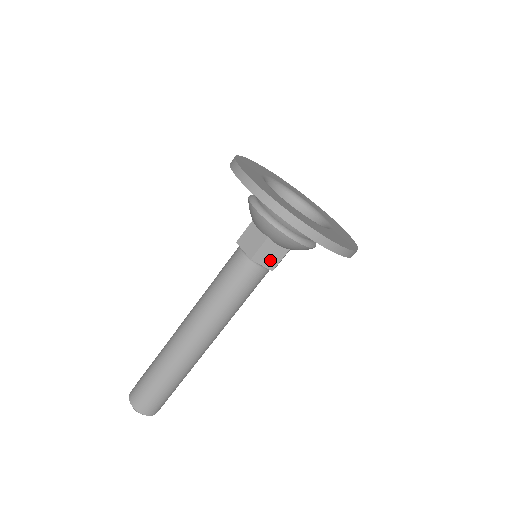
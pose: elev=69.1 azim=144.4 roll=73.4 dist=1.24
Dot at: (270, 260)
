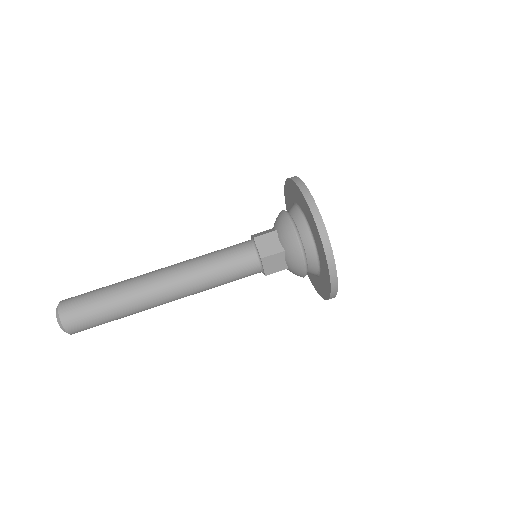
Dot at: (266, 248)
